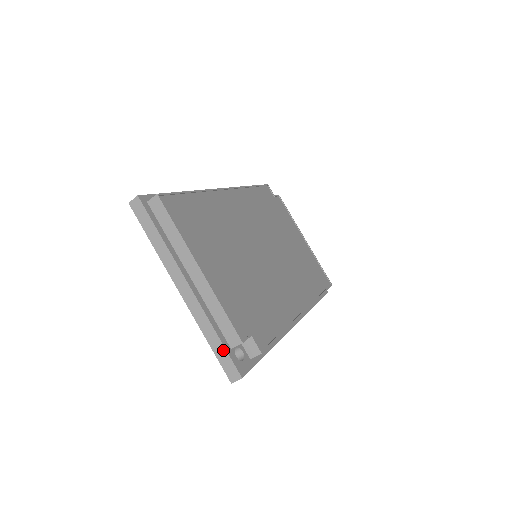
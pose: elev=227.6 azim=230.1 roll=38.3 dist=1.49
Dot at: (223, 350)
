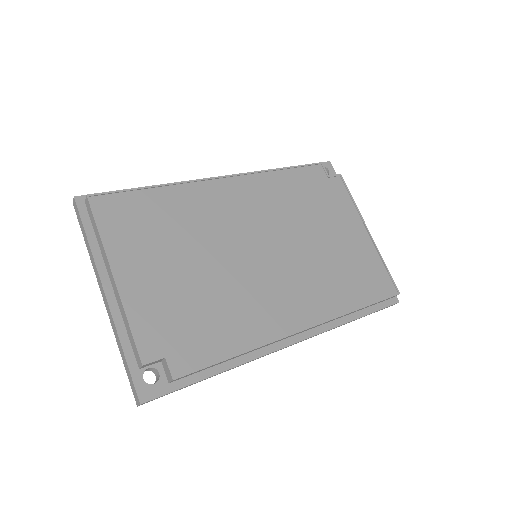
Dot at: (128, 369)
